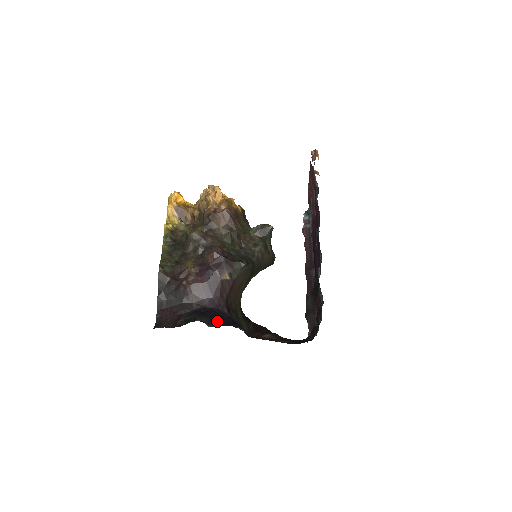
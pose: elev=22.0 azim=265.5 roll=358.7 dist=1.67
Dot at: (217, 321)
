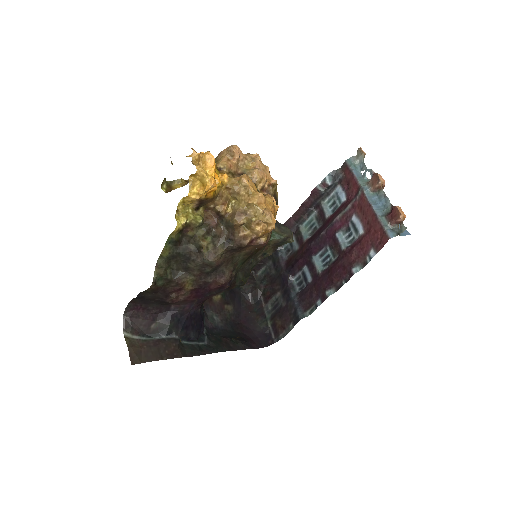
Dot at: (191, 333)
